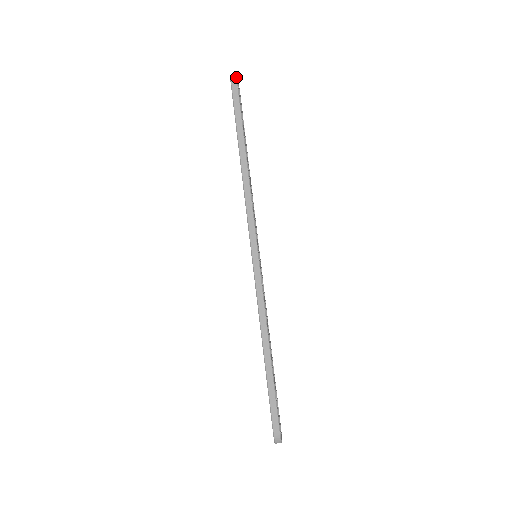
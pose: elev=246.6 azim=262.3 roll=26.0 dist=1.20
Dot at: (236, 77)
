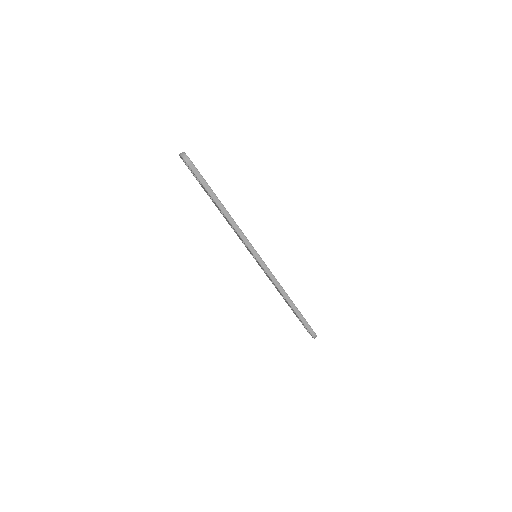
Dot at: (187, 157)
